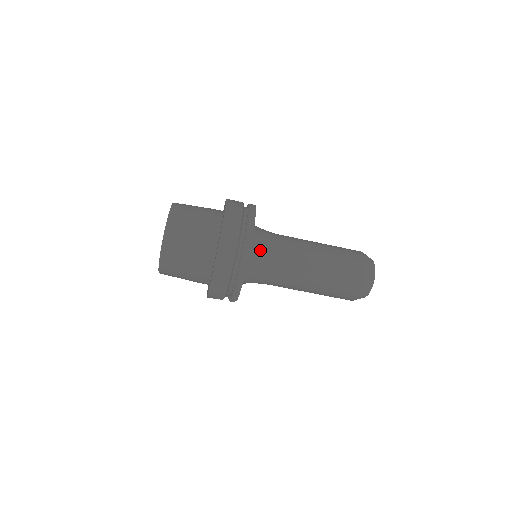
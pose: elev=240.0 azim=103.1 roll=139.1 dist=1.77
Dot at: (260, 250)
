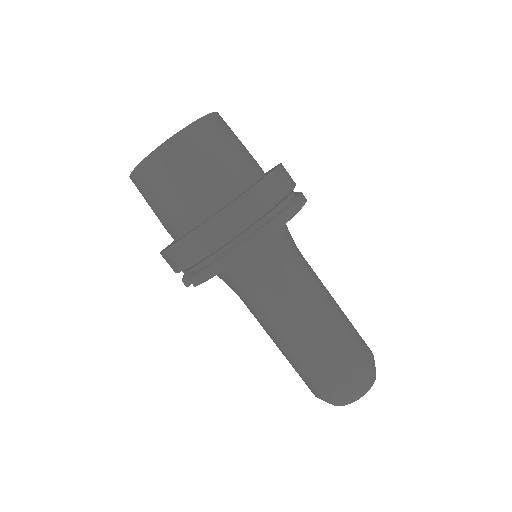
Dot at: (273, 250)
